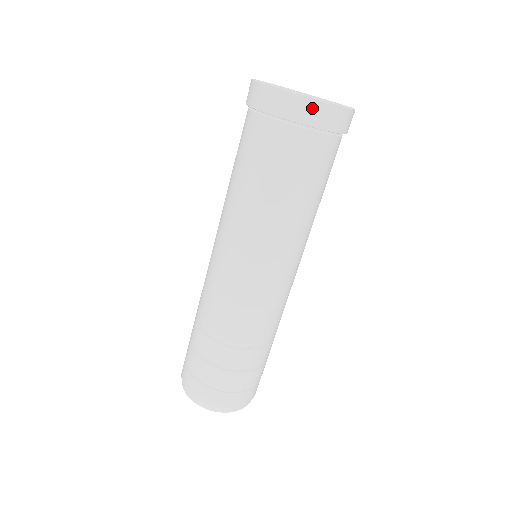
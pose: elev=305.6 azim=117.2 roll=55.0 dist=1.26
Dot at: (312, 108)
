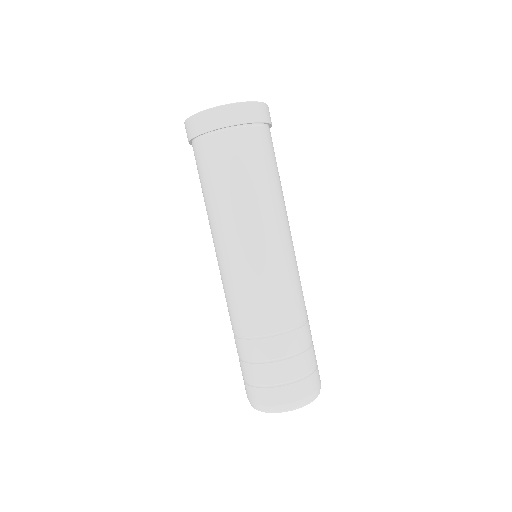
Dot at: (207, 117)
